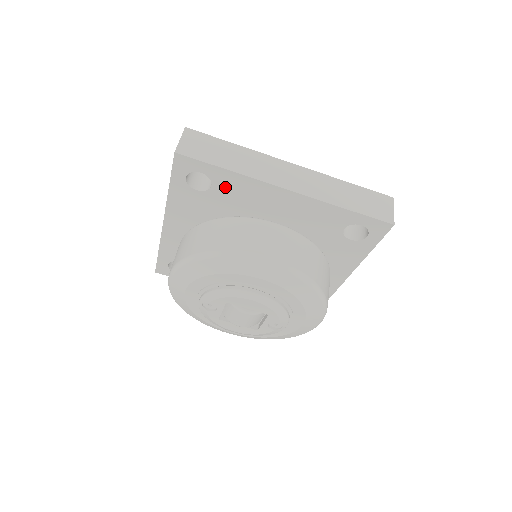
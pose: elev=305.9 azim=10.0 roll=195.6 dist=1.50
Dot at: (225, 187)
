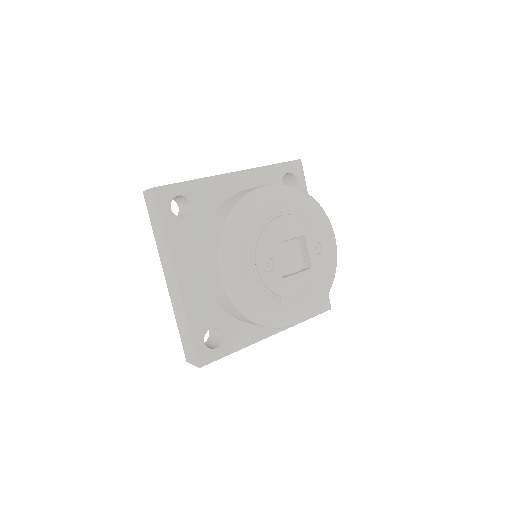
Dot at: (199, 199)
